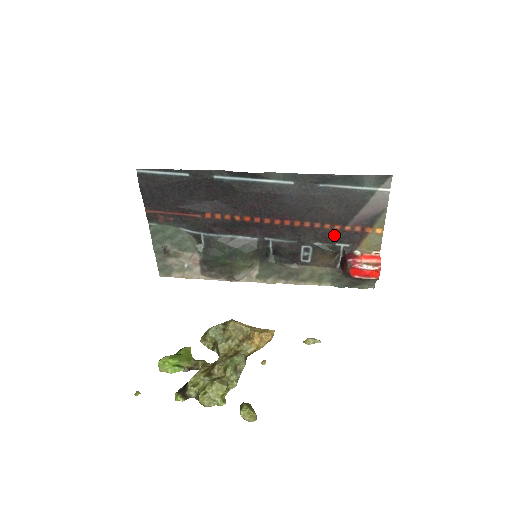
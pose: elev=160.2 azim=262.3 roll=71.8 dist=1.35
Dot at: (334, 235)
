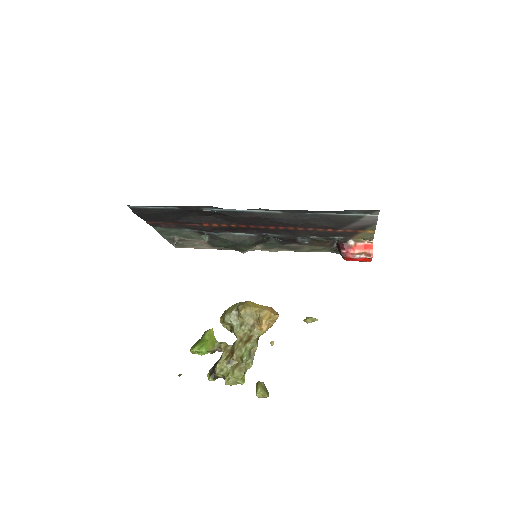
Dot at: (327, 234)
